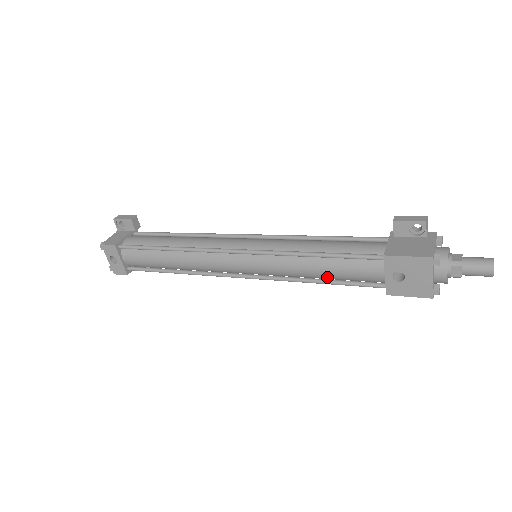
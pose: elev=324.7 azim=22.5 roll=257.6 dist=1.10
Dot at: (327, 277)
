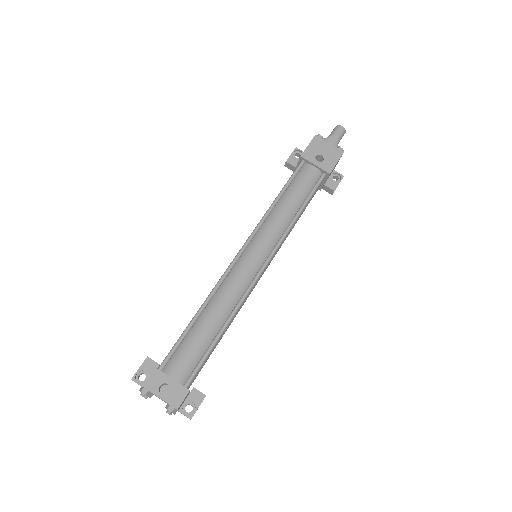
Dot at: (299, 203)
